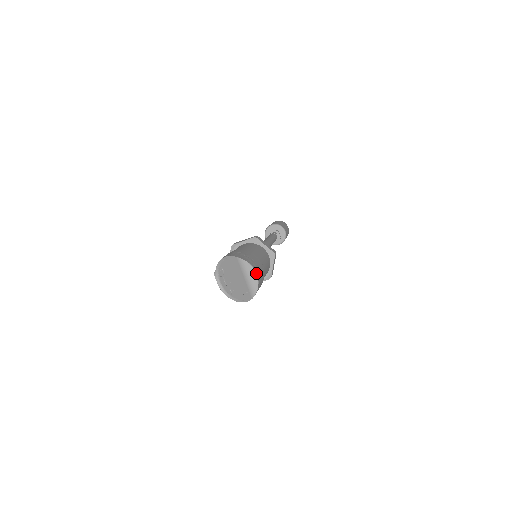
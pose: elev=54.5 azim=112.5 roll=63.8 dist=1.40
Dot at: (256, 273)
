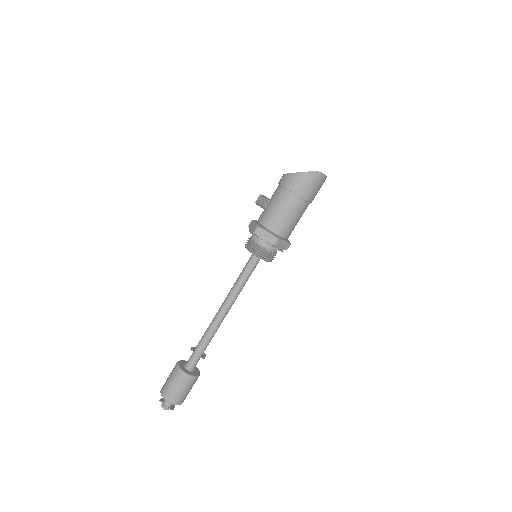
Dot at: occluded
